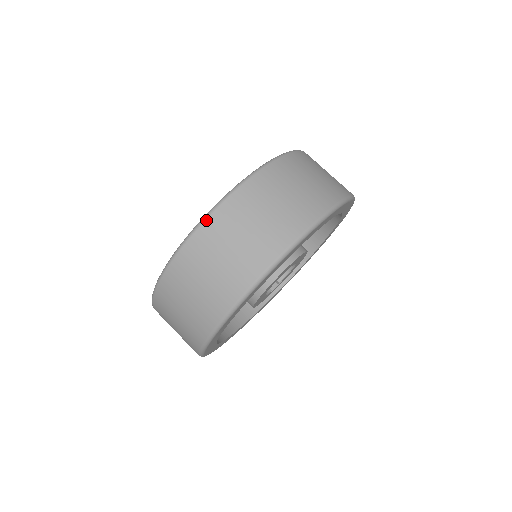
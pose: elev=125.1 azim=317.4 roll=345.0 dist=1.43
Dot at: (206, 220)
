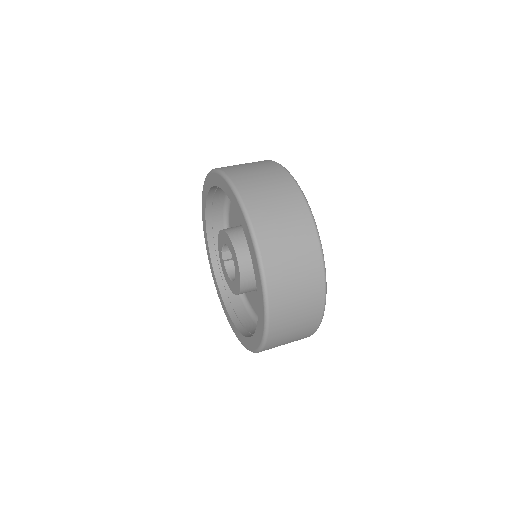
Dot at: (268, 339)
